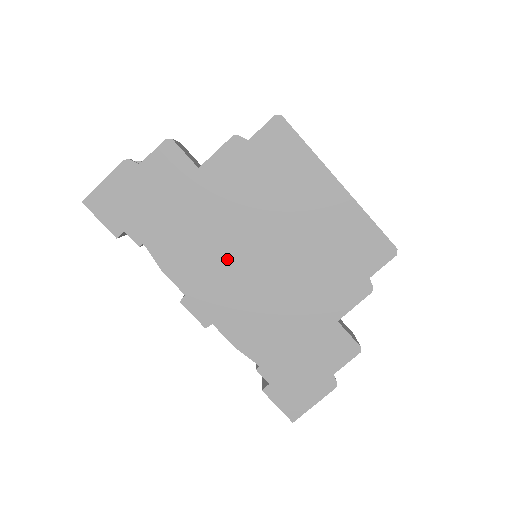
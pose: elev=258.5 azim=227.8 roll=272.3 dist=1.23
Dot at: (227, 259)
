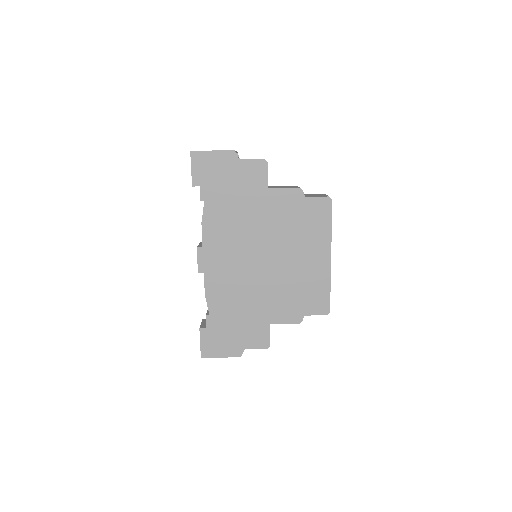
Dot at: (241, 247)
